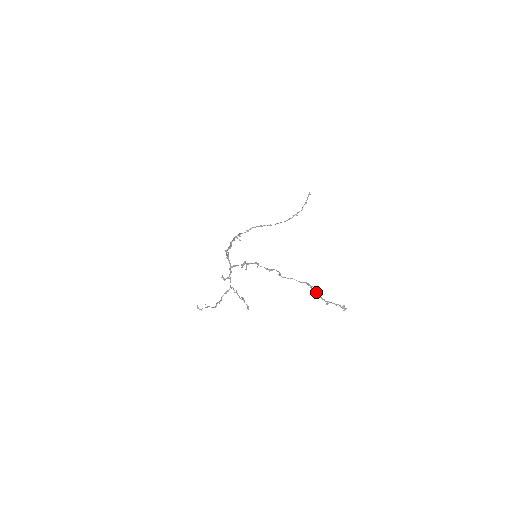
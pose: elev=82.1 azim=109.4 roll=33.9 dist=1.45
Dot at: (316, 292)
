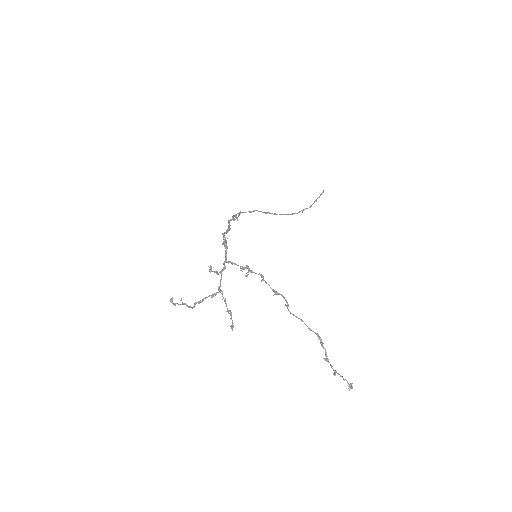
Dot at: (325, 352)
